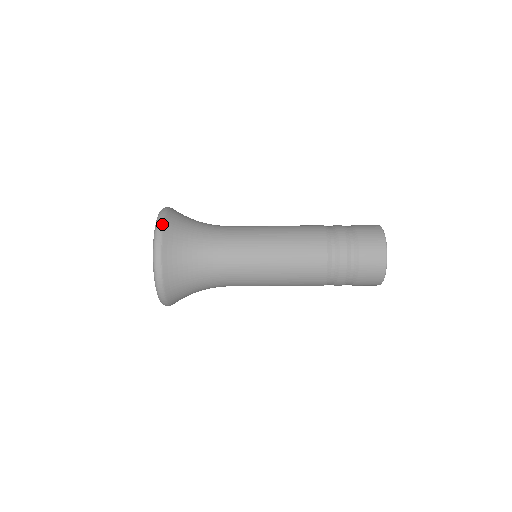
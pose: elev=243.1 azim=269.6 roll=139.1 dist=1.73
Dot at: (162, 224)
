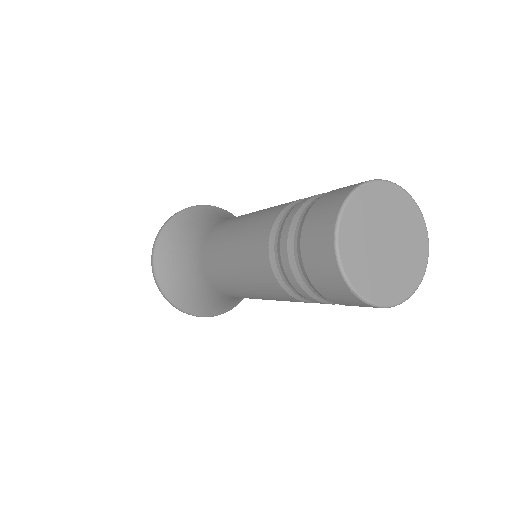
Dot at: occluded
